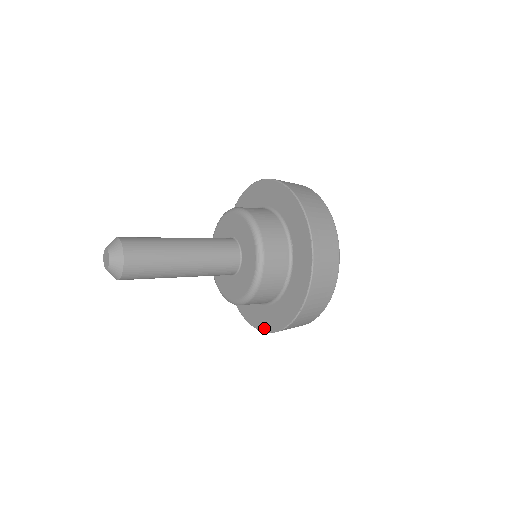
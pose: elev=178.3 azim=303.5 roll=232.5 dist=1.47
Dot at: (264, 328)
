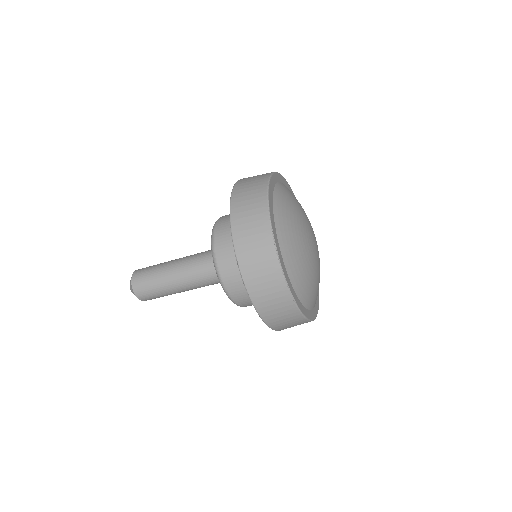
Dot at: (255, 306)
